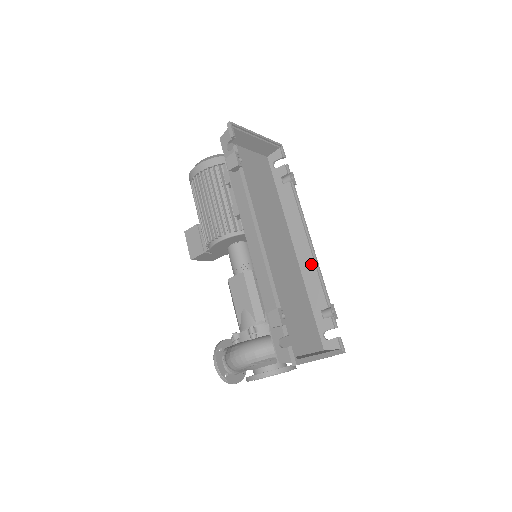
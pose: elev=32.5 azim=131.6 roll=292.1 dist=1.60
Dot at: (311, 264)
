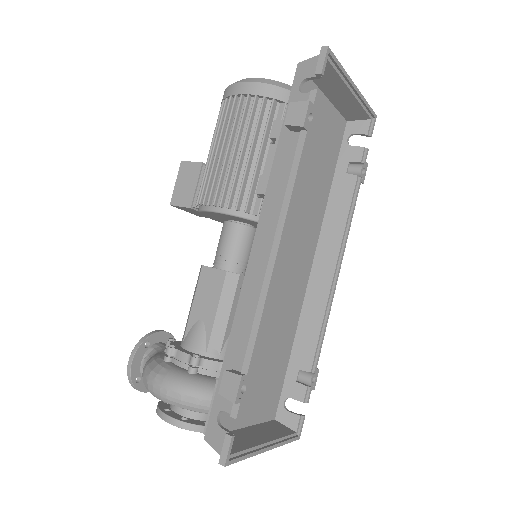
Dot at: (321, 304)
